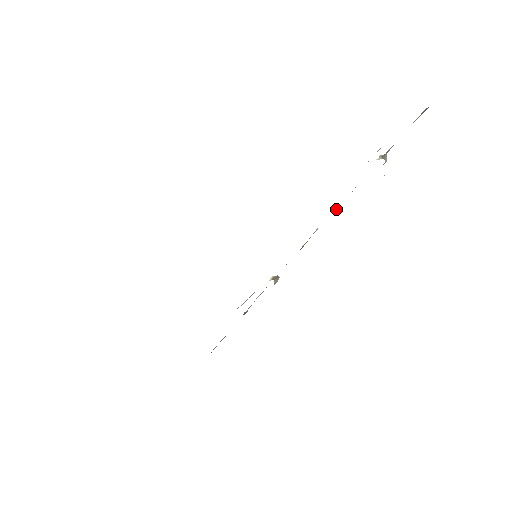
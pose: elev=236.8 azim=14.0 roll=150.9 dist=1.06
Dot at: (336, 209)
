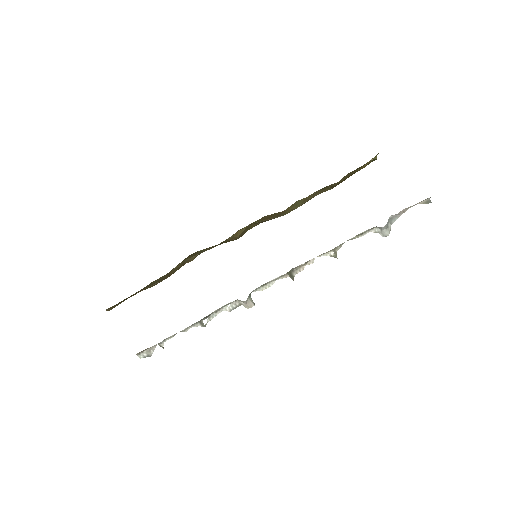
Dot at: (335, 257)
